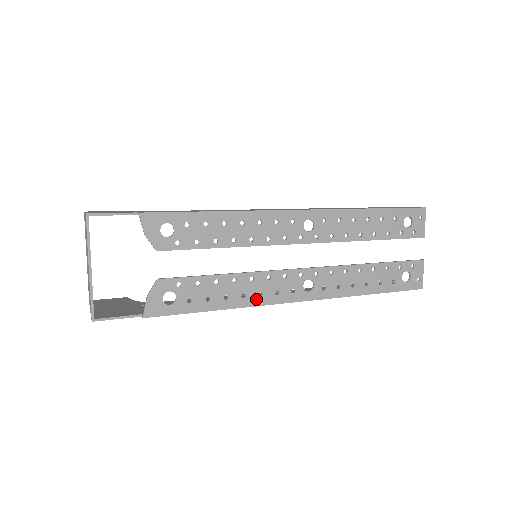
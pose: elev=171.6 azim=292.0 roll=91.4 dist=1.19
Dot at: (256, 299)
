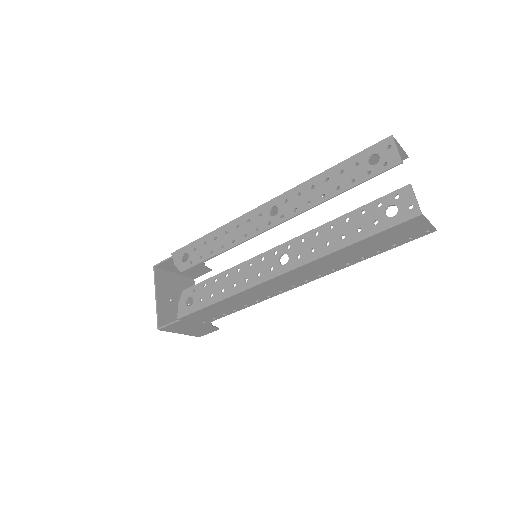
Dot at: (244, 285)
